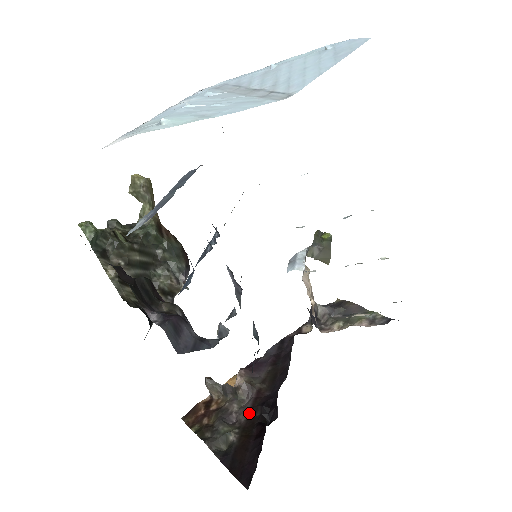
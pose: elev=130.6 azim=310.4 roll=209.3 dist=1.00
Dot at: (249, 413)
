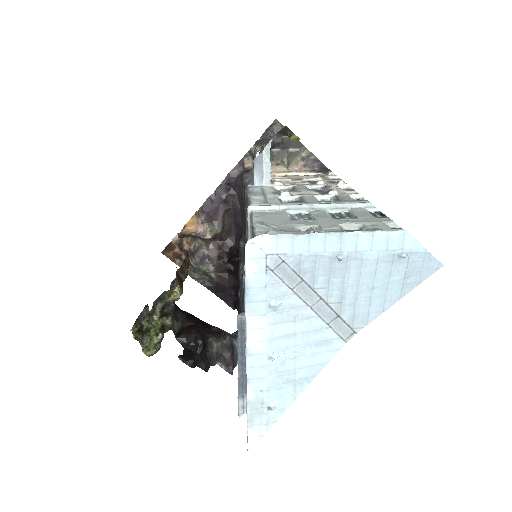
Dot at: (218, 256)
